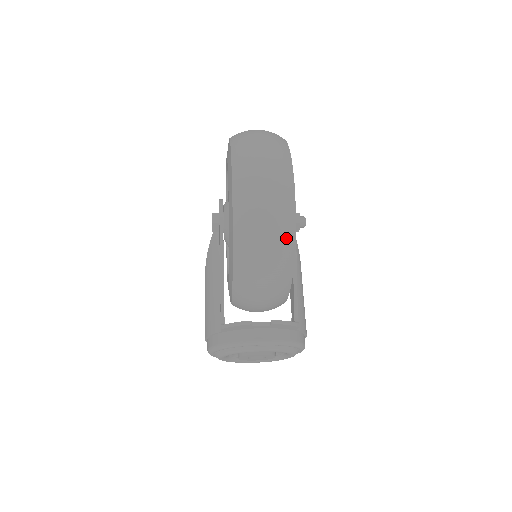
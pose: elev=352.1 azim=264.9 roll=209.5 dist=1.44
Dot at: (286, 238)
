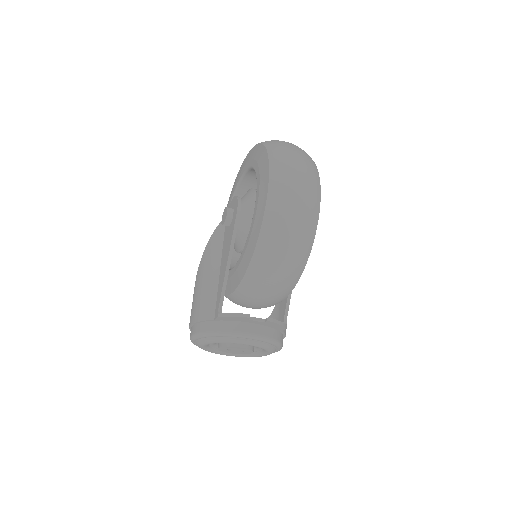
Dot at: (305, 246)
